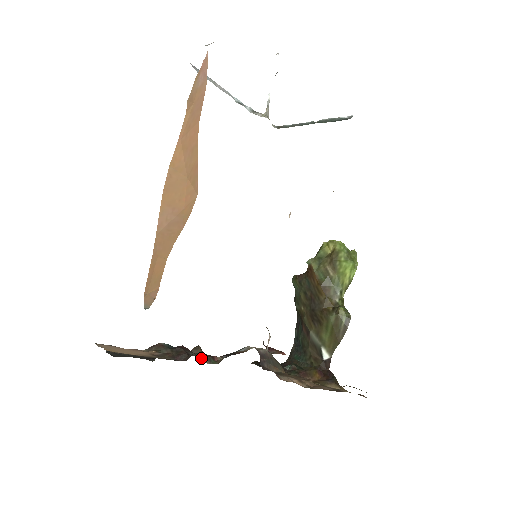
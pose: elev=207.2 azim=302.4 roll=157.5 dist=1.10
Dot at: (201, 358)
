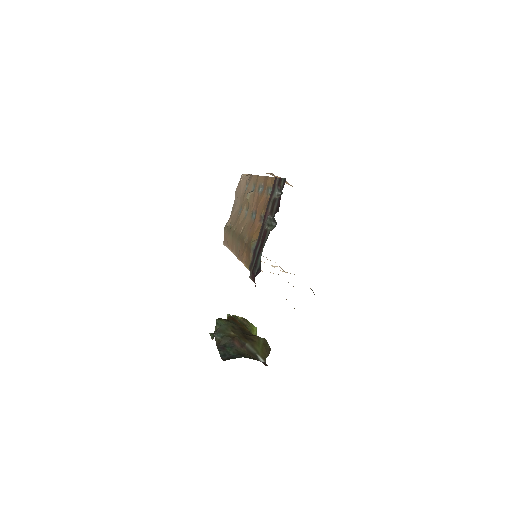
Dot at: occluded
